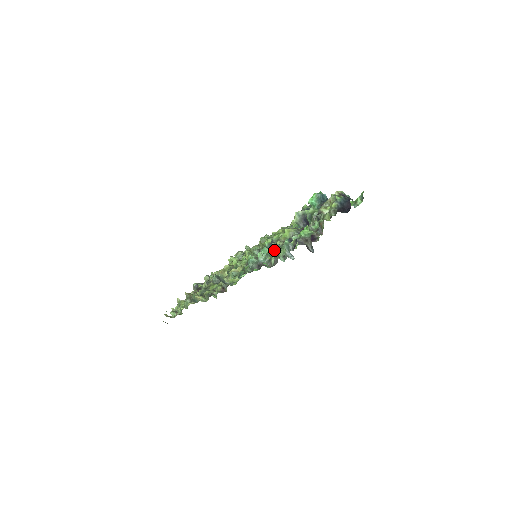
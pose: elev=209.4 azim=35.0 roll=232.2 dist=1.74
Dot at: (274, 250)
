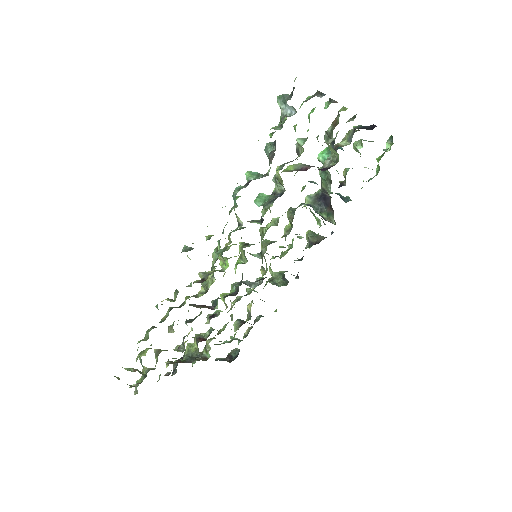
Dot at: (268, 150)
